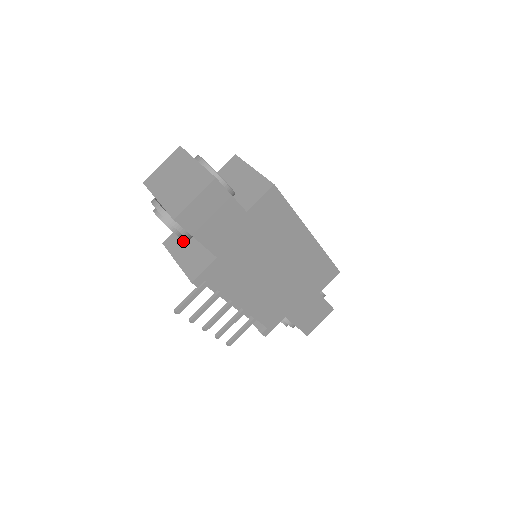
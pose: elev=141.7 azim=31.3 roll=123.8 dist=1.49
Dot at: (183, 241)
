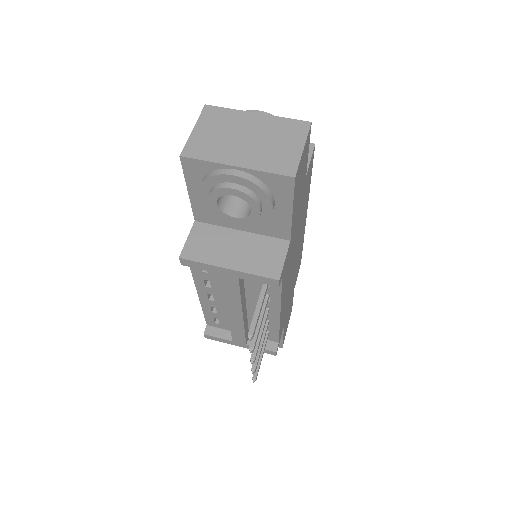
Dot at: (216, 243)
